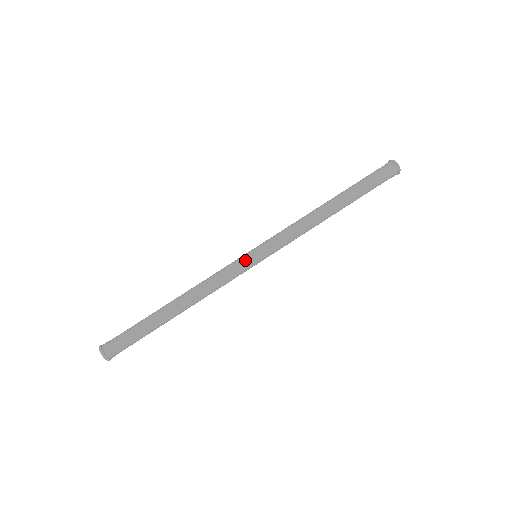
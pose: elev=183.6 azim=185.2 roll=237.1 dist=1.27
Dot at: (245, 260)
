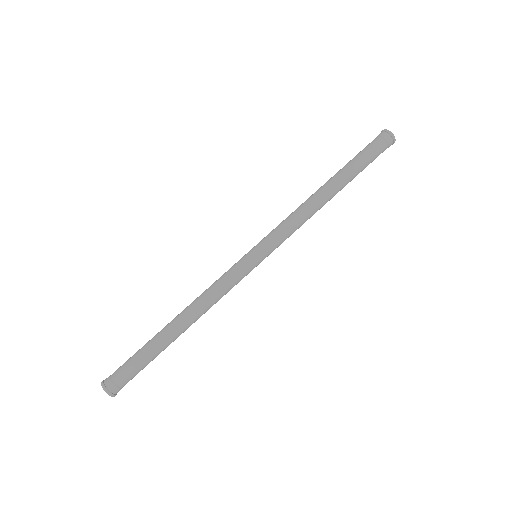
Dot at: (241, 259)
